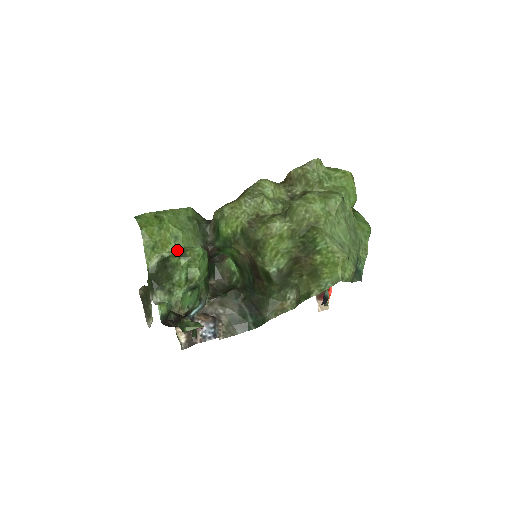
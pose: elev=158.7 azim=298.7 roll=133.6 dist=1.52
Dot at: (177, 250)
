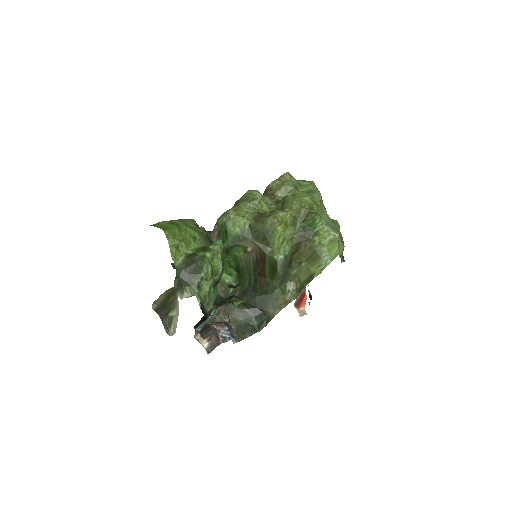
Dot at: (198, 248)
